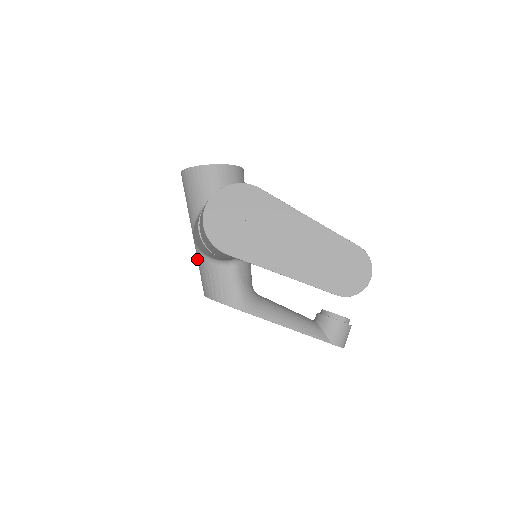
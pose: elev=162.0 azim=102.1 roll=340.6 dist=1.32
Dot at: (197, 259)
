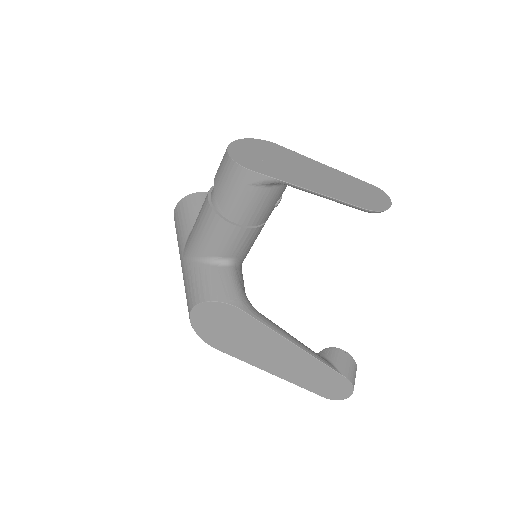
Dot at: (185, 276)
